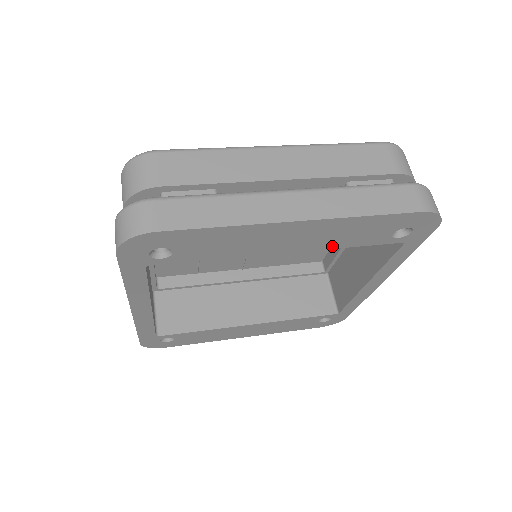
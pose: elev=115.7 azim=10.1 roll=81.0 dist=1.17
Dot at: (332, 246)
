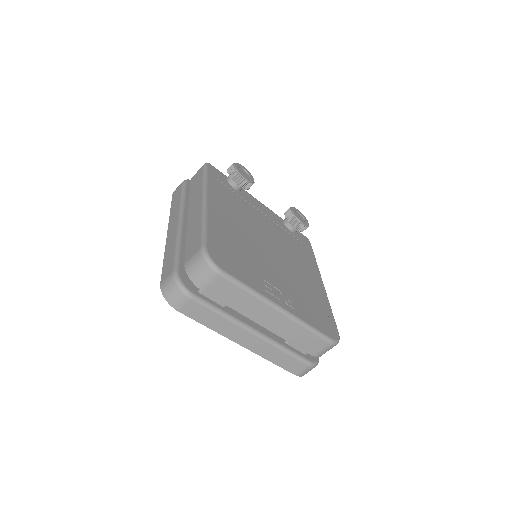
Dot at: occluded
